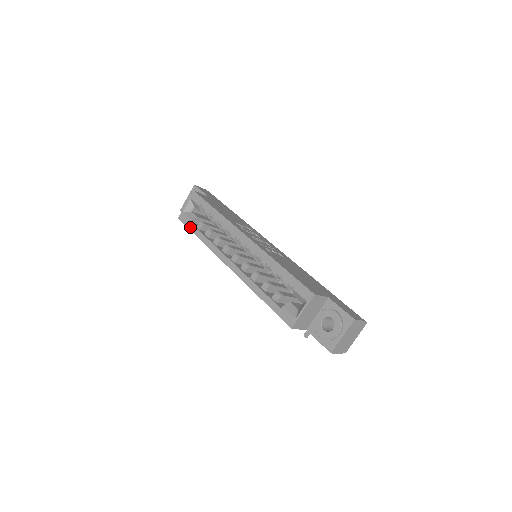
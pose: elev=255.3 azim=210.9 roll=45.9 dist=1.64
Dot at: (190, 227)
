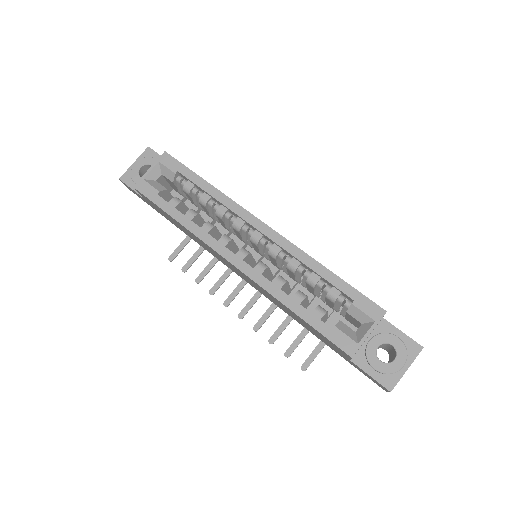
Dot at: (158, 202)
